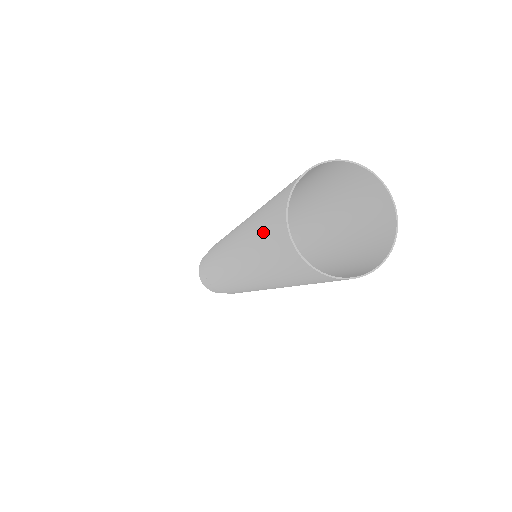
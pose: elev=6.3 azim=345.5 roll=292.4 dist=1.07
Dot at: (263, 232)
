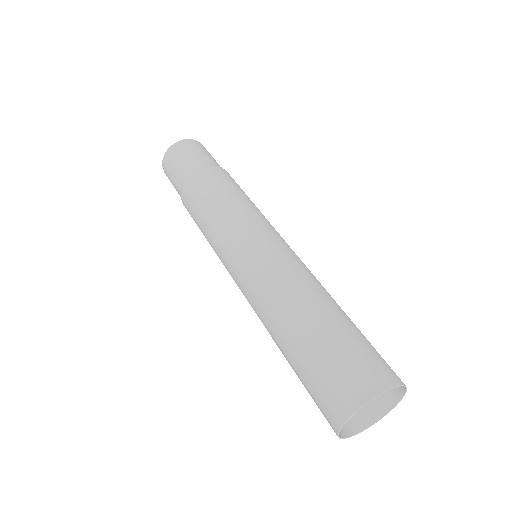
Dot at: occluded
